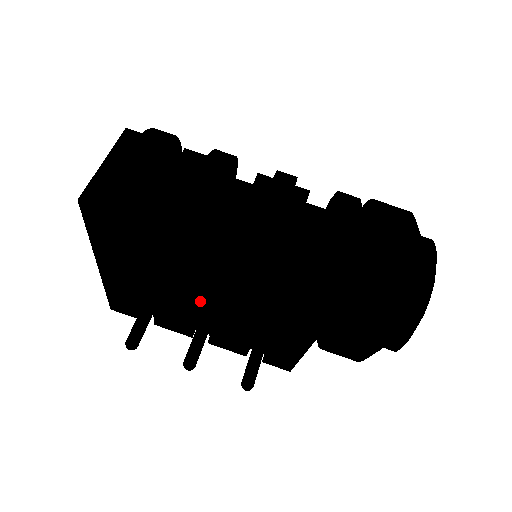
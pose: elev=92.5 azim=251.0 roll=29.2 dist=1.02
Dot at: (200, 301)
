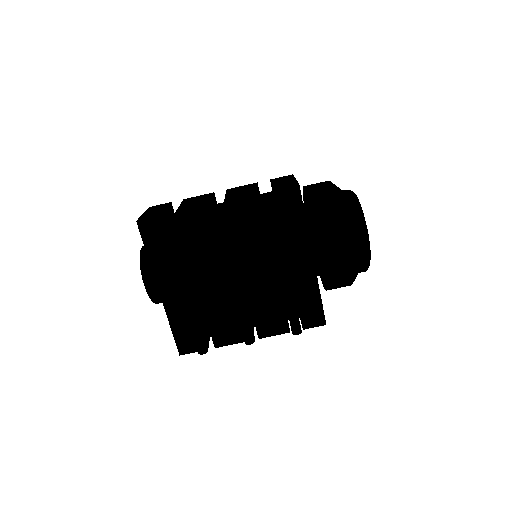
Dot at: (221, 222)
